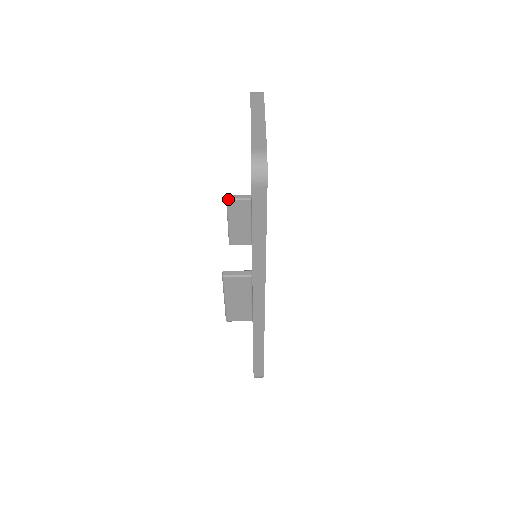
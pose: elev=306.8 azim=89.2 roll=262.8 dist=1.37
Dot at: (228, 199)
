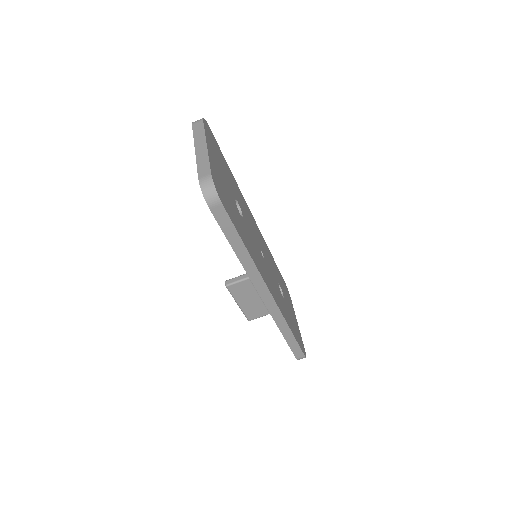
Dot at: occluded
